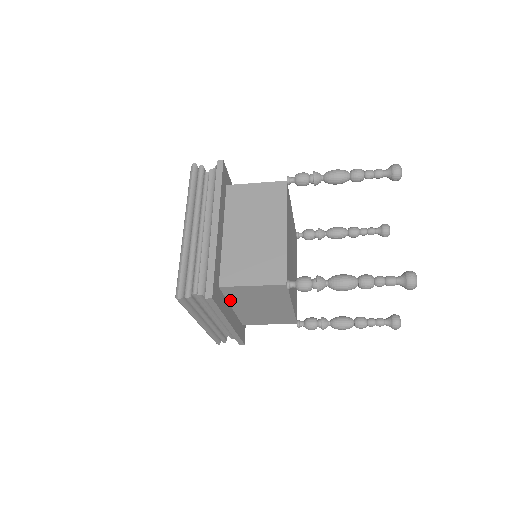
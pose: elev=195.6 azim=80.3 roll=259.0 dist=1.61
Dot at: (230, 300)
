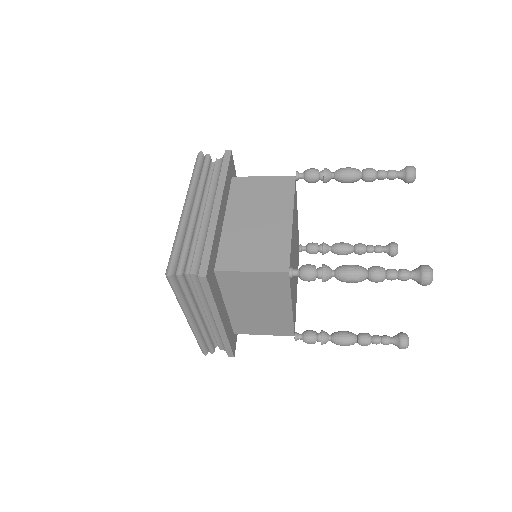
Dot at: (224, 293)
